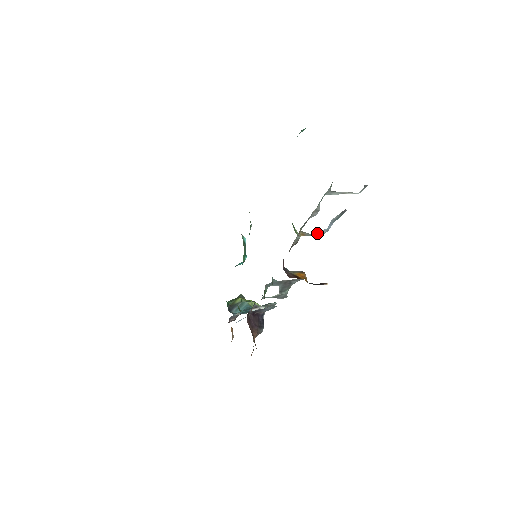
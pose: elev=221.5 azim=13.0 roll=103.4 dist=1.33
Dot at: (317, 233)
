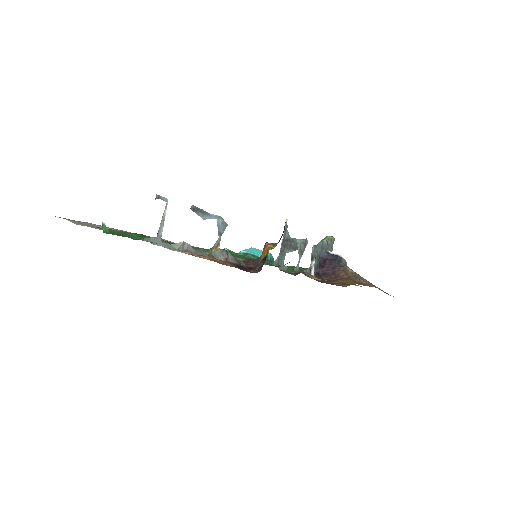
Dot at: (220, 229)
